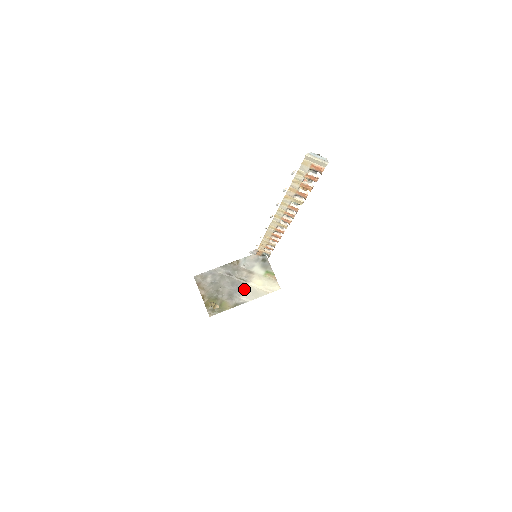
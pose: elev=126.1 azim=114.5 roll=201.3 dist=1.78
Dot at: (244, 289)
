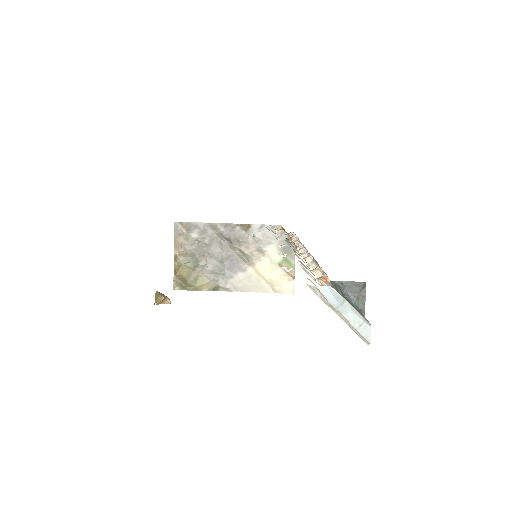
Dot at: (240, 271)
